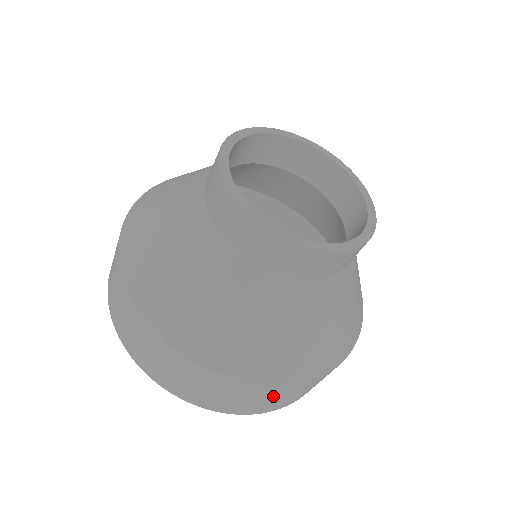
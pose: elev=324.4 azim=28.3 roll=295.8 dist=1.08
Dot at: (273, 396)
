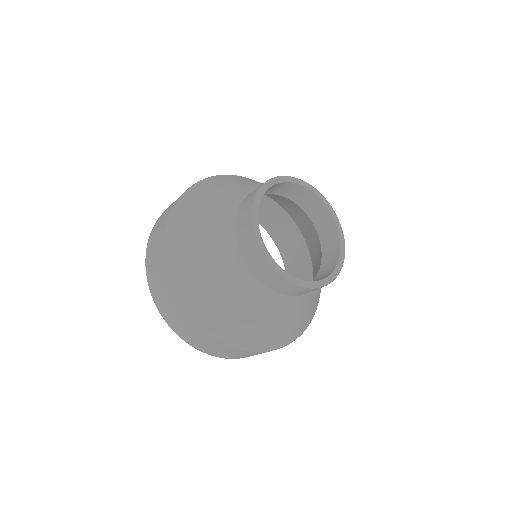
Dot at: (218, 347)
